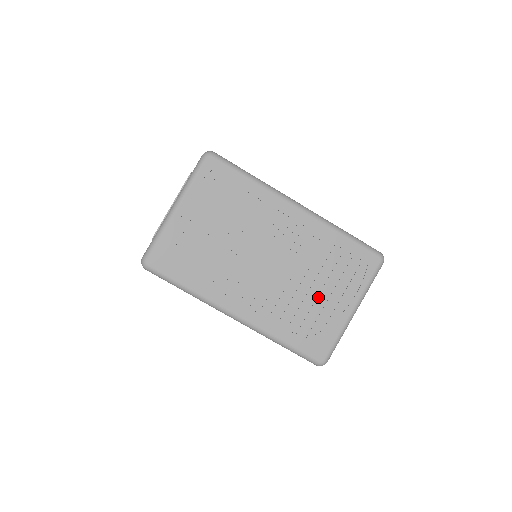
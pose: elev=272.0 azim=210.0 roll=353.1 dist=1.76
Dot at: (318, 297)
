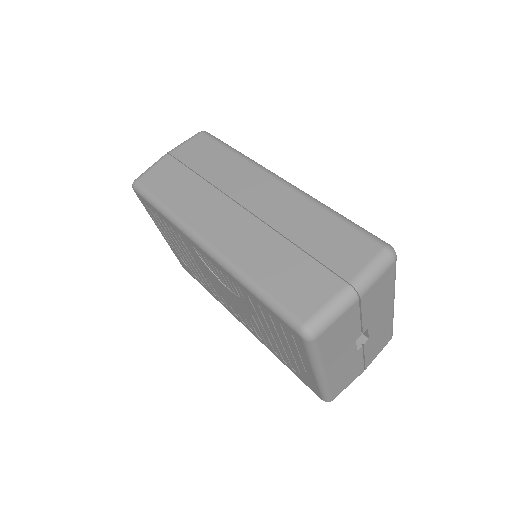
Dot at: (279, 343)
